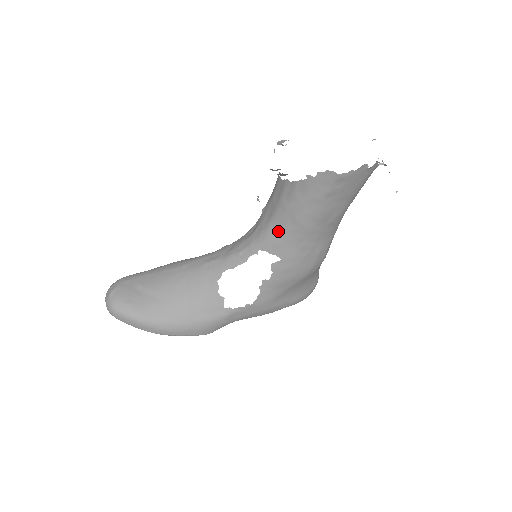
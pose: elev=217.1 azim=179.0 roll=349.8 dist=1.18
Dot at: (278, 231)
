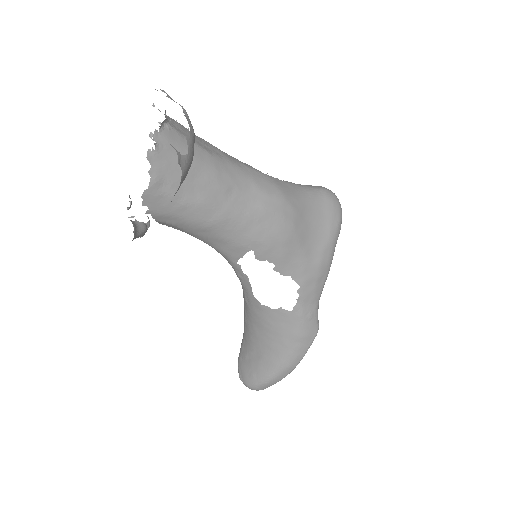
Dot at: (217, 244)
